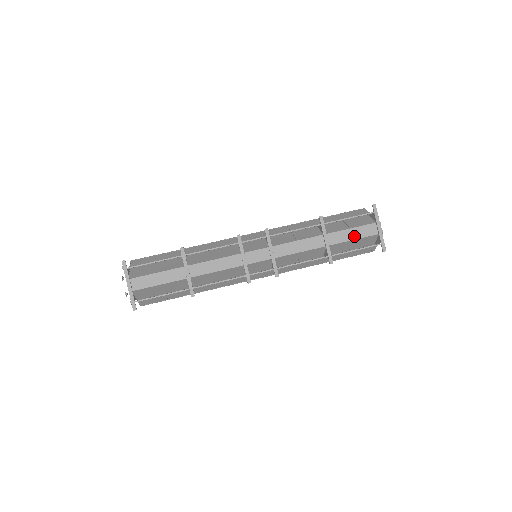
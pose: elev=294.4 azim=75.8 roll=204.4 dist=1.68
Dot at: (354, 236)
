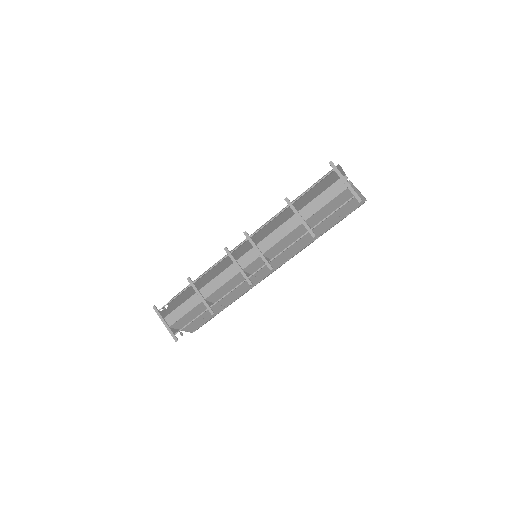
Dot at: (325, 201)
